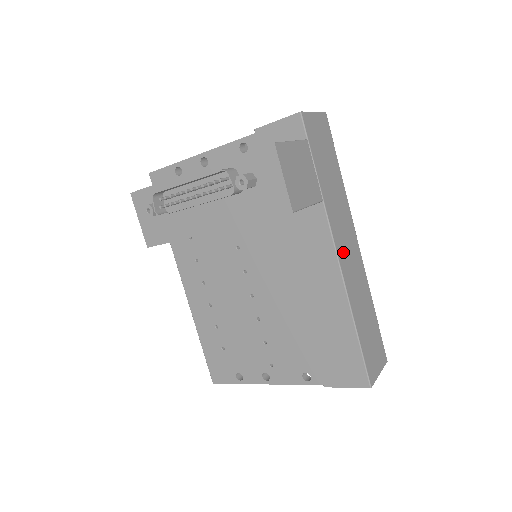
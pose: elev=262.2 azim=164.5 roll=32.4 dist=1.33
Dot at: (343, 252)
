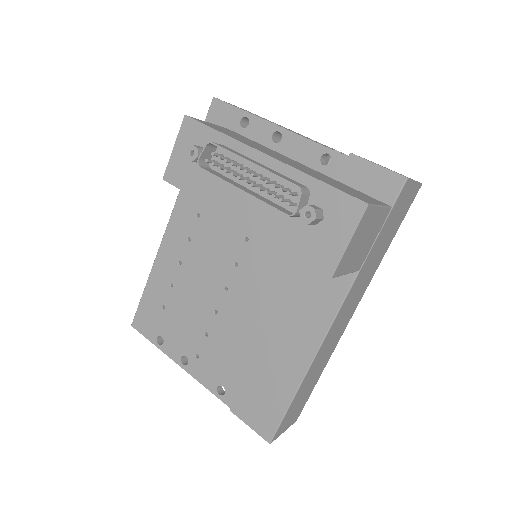
Dot at: (338, 322)
